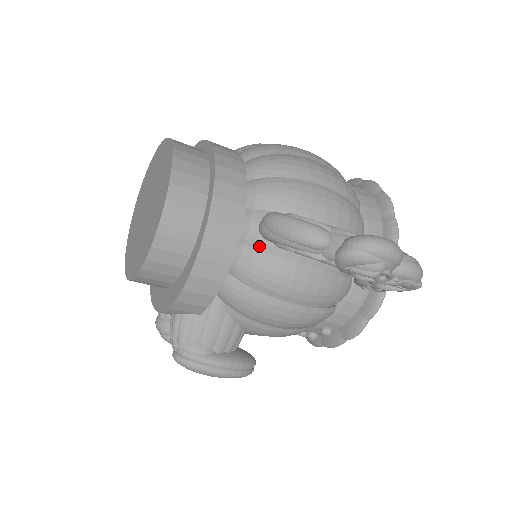
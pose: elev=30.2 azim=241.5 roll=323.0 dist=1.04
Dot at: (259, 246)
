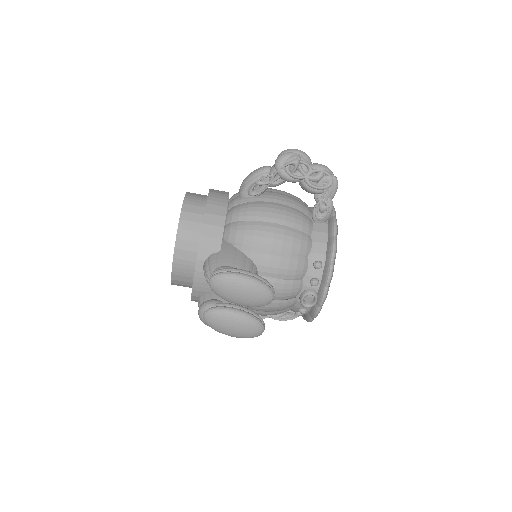
Dot at: (242, 202)
